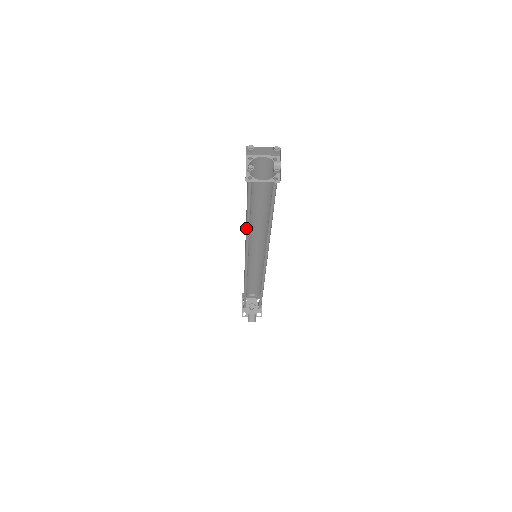
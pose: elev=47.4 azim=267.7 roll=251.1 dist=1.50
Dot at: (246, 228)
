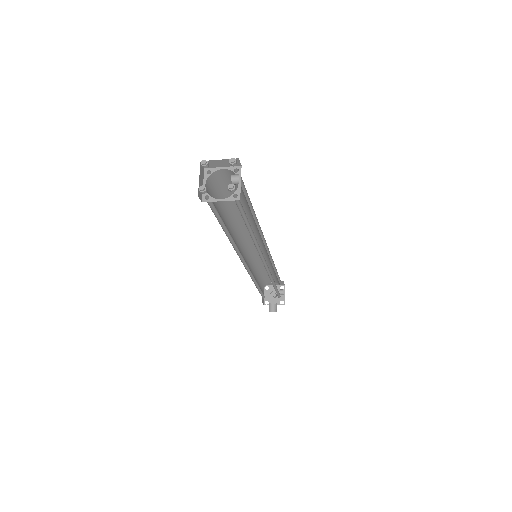
Dot at: (229, 238)
